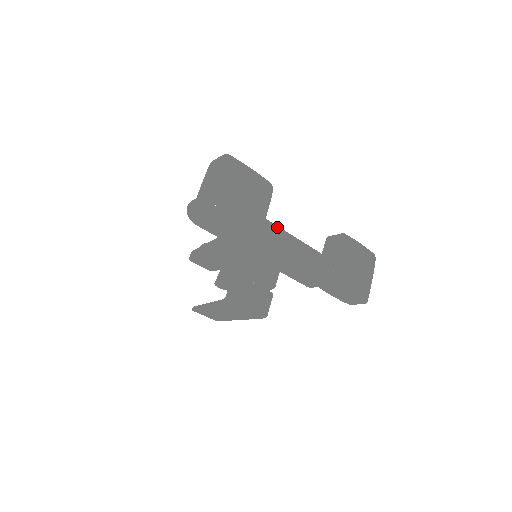
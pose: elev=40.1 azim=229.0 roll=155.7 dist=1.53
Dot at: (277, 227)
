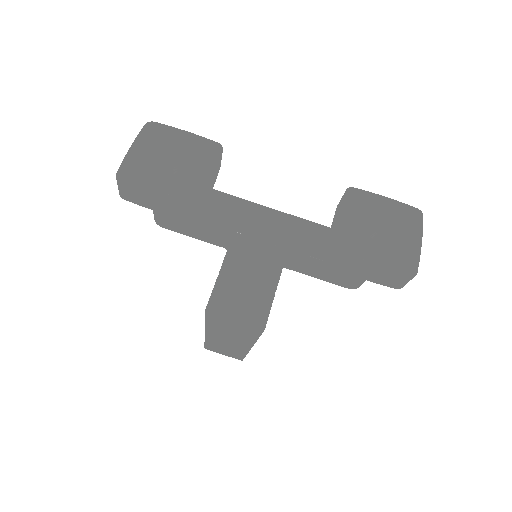
Dot at: (263, 207)
